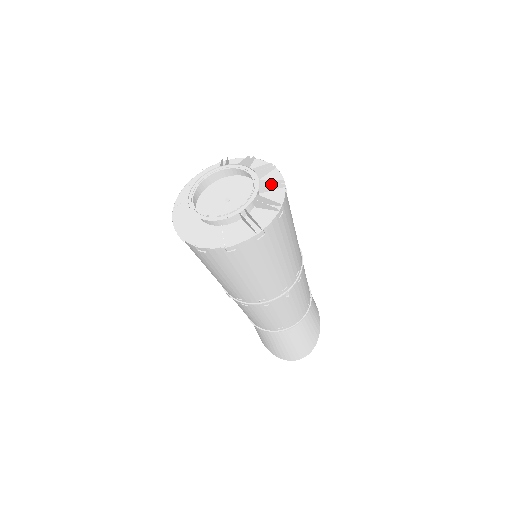
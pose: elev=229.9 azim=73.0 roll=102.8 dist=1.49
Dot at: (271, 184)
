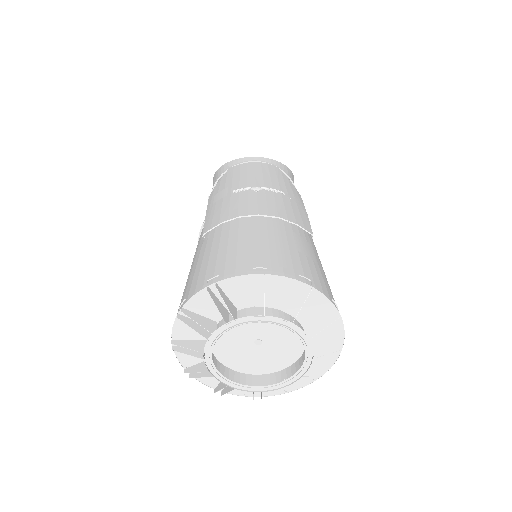
Dot at: occluded
